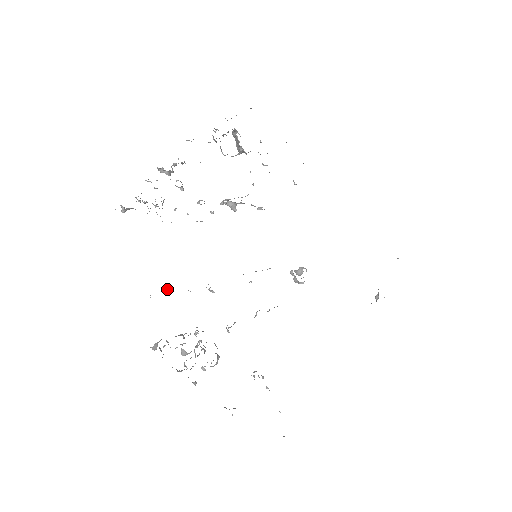
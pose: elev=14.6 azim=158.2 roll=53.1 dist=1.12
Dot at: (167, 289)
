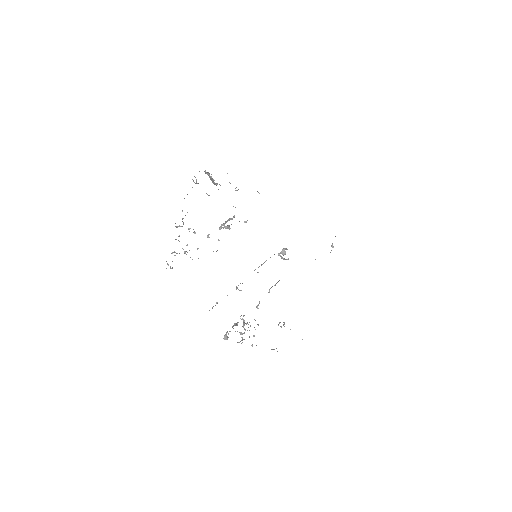
Dot at: (216, 302)
